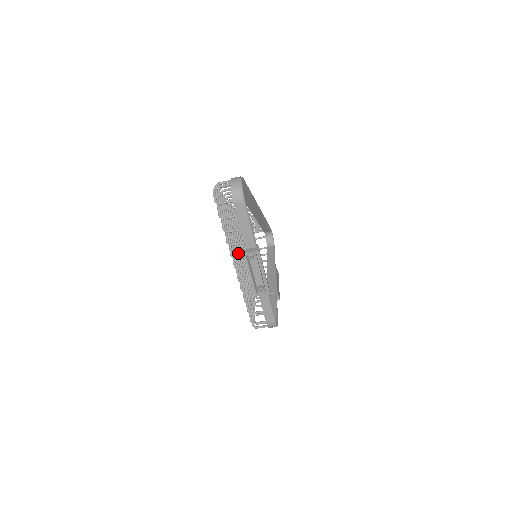
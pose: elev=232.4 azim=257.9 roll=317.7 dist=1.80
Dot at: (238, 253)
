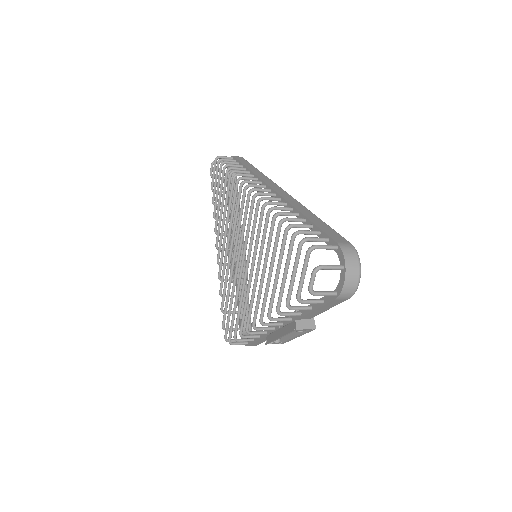
Dot at: (252, 274)
